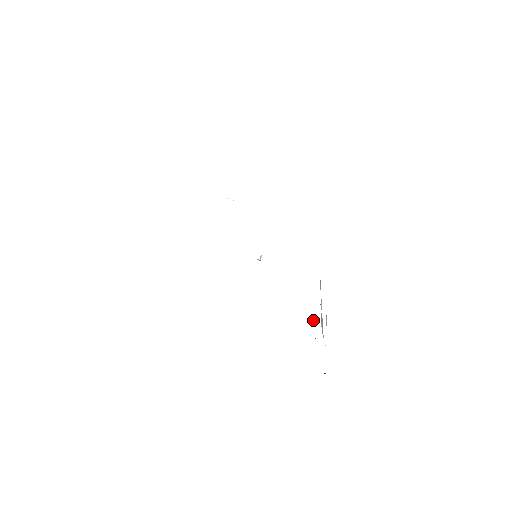
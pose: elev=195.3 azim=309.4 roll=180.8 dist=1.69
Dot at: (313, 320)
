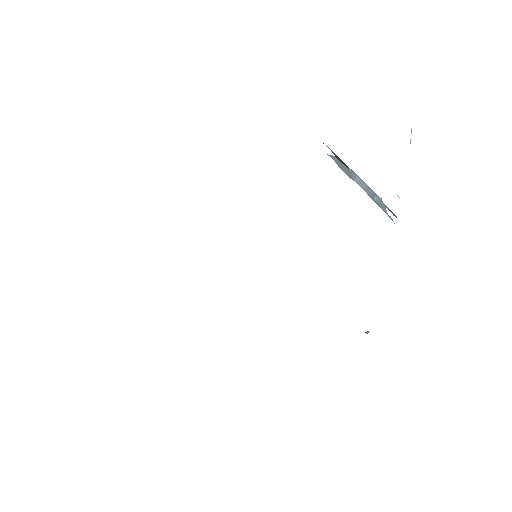
Dot at: occluded
